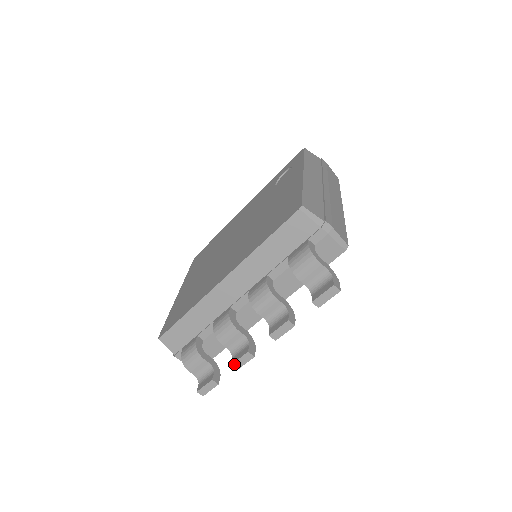
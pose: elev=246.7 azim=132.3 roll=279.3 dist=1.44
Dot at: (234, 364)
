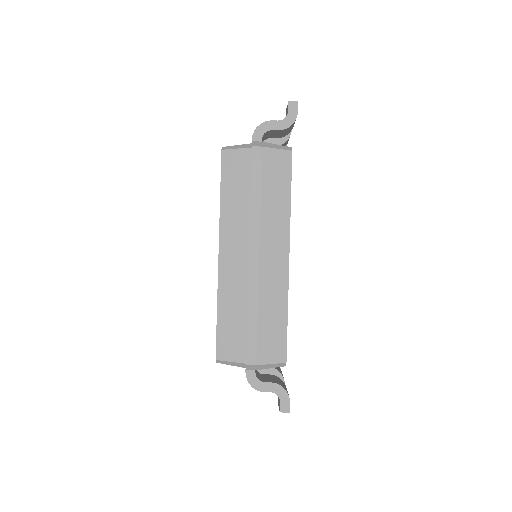
Dot at: occluded
